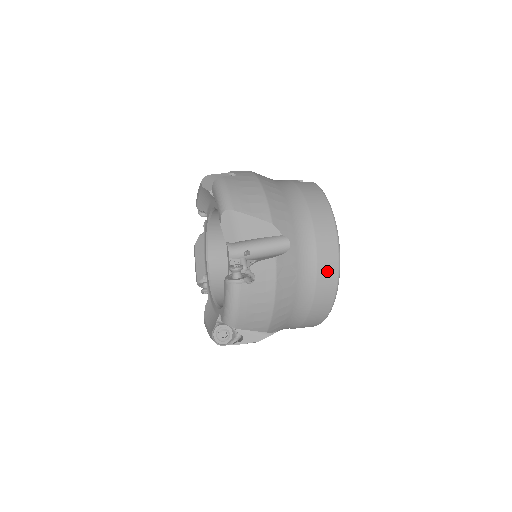
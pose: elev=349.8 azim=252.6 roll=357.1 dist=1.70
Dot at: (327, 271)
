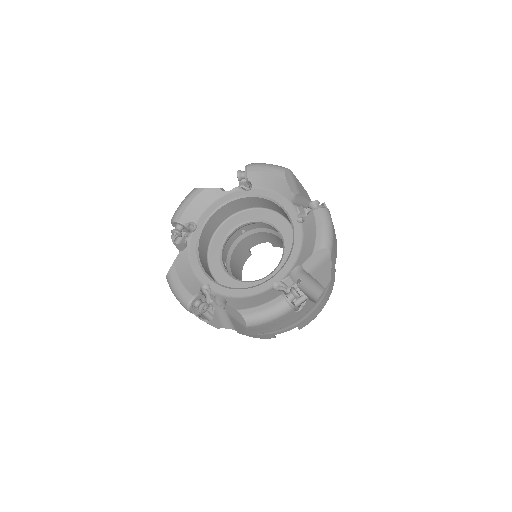
Dot at: occluded
